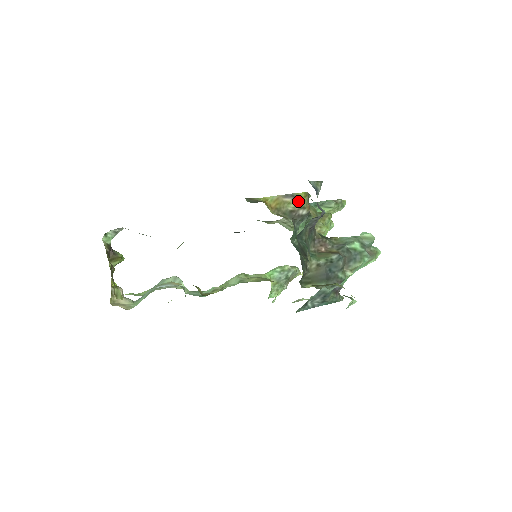
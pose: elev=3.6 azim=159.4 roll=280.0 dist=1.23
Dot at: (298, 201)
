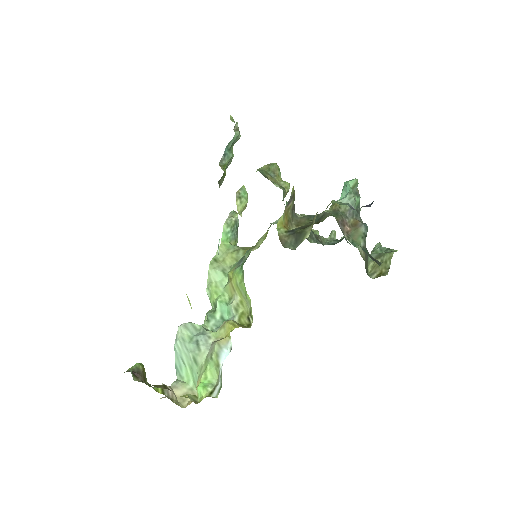
Dot at: (293, 197)
